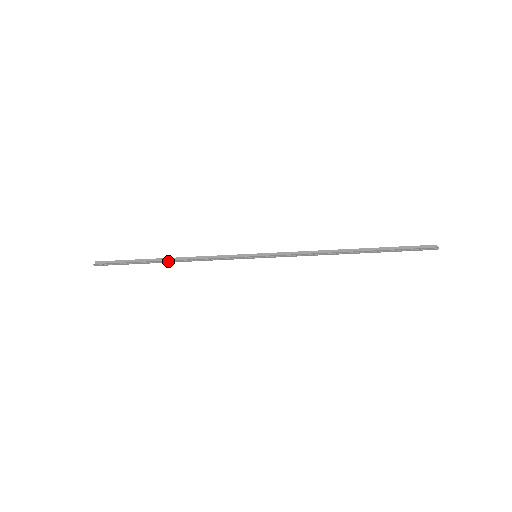
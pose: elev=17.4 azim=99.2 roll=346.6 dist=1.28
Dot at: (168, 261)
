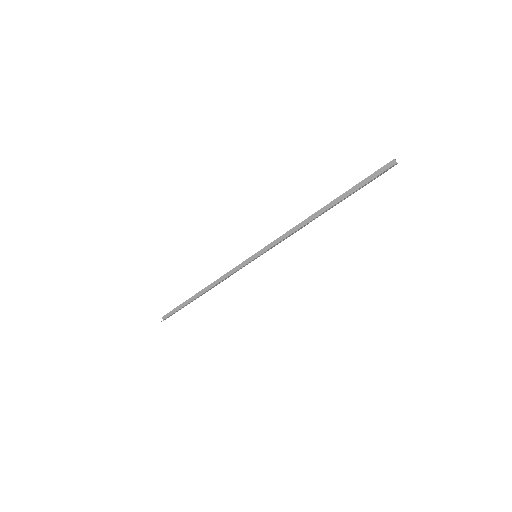
Dot at: (202, 294)
